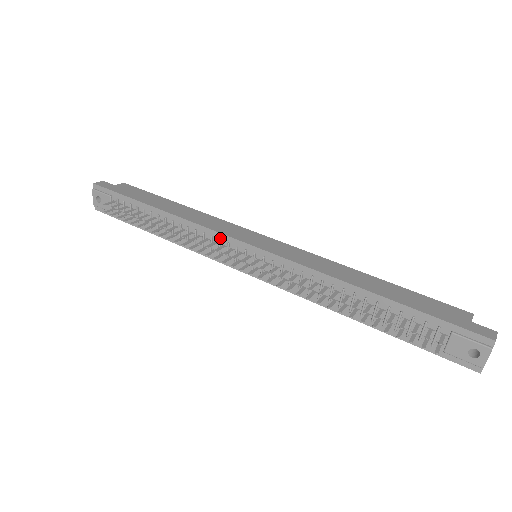
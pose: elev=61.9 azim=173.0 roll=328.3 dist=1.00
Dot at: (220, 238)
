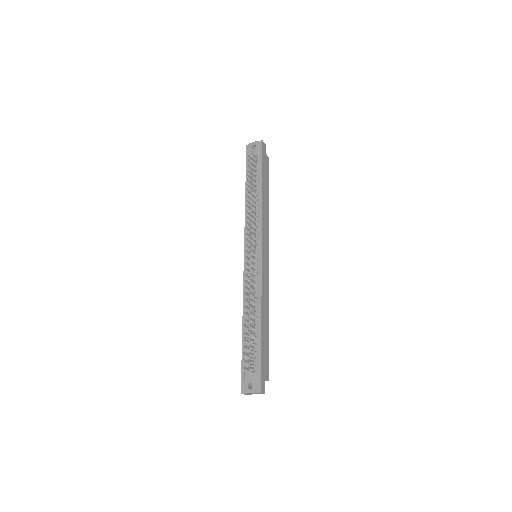
Dot at: (259, 232)
